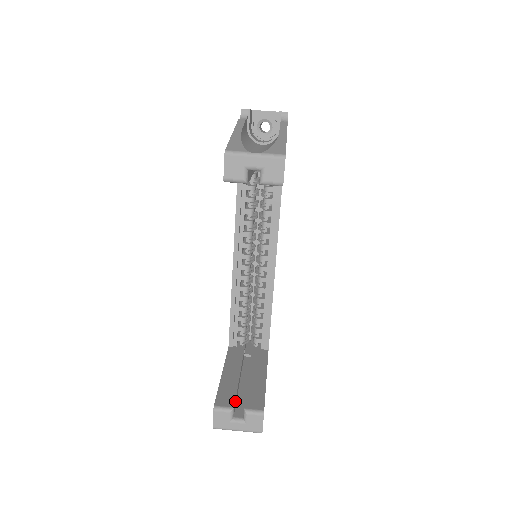
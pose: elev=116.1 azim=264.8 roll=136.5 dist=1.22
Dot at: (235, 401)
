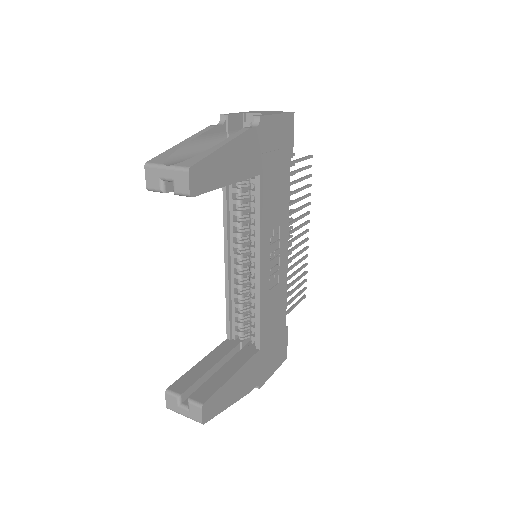
Dot at: (188, 389)
